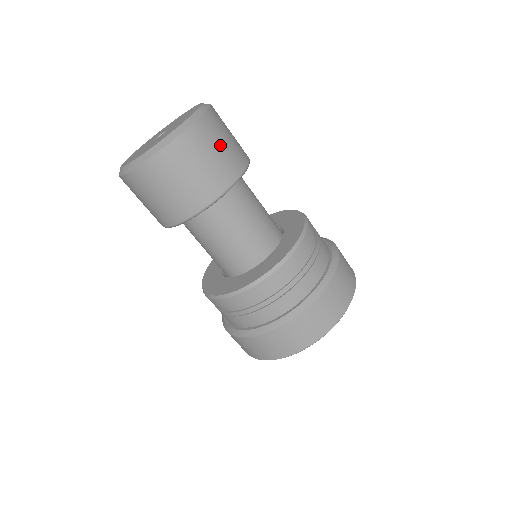
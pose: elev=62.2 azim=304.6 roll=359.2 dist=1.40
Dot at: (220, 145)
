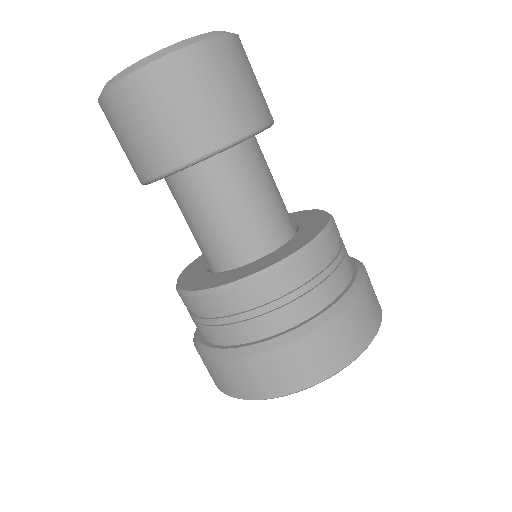
Dot at: (251, 77)
